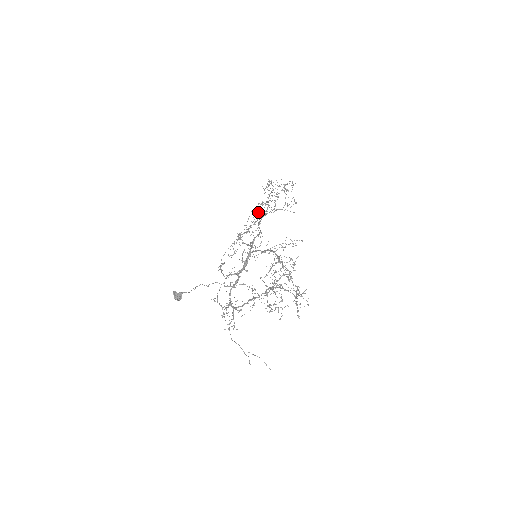
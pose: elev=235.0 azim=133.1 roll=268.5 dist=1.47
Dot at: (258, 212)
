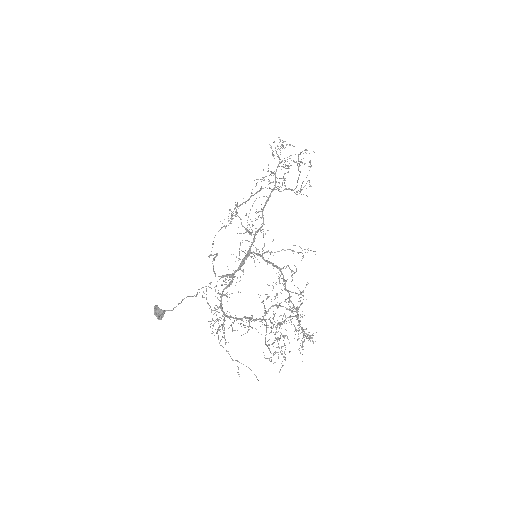
Dot at: (262, 179)
